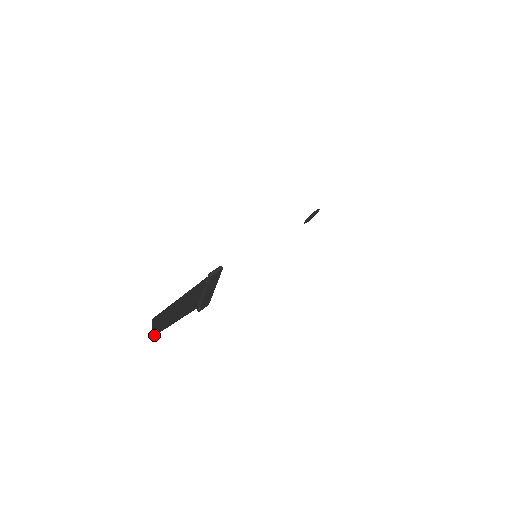
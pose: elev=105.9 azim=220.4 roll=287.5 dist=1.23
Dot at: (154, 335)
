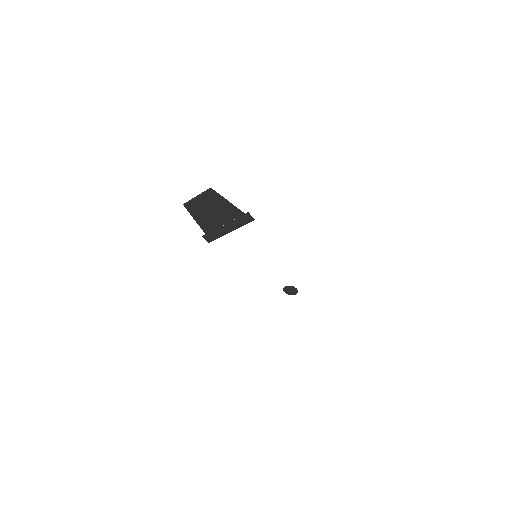
Dot at: (185, 206)
